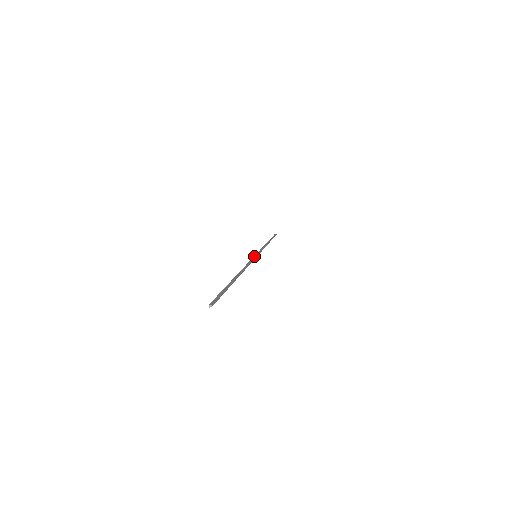
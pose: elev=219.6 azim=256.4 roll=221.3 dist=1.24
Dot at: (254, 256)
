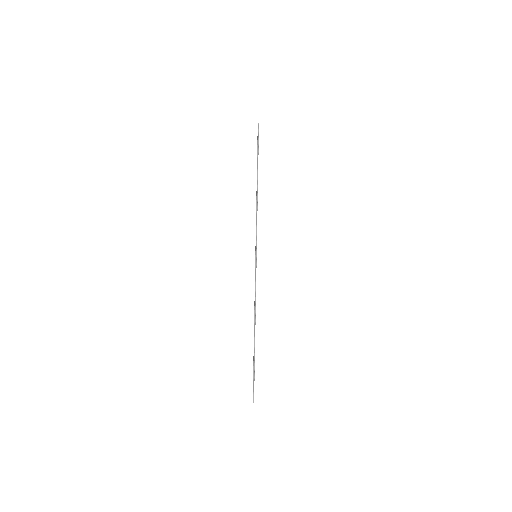
Dot at: (255, 261)
